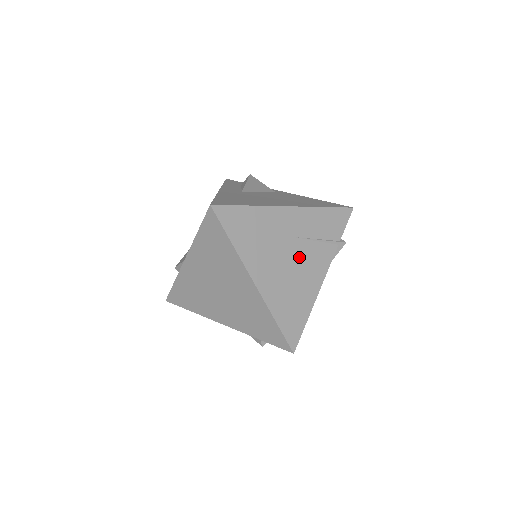
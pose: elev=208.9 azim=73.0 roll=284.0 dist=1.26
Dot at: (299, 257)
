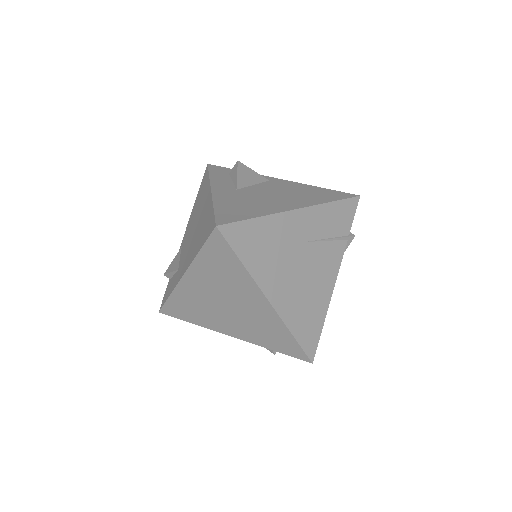
Dot at: (311, 262)
